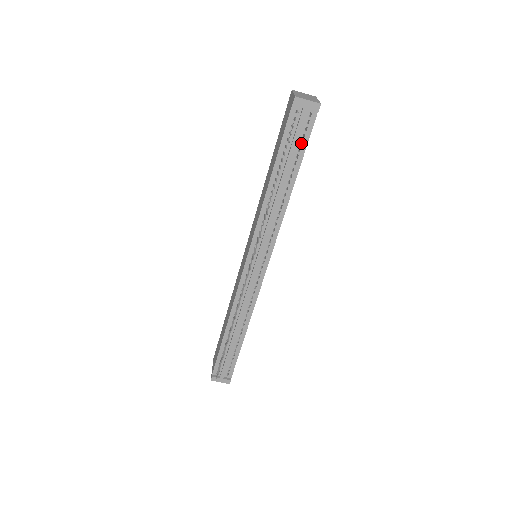
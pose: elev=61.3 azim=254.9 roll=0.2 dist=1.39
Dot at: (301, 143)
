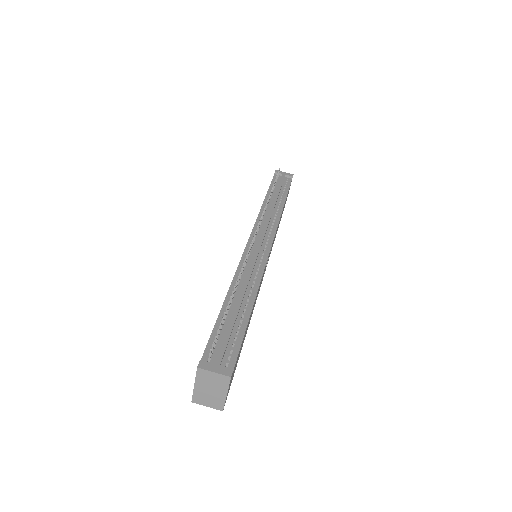
Dot at: occluded
